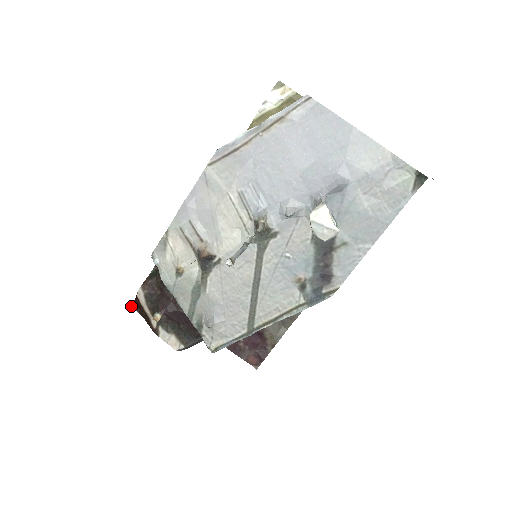
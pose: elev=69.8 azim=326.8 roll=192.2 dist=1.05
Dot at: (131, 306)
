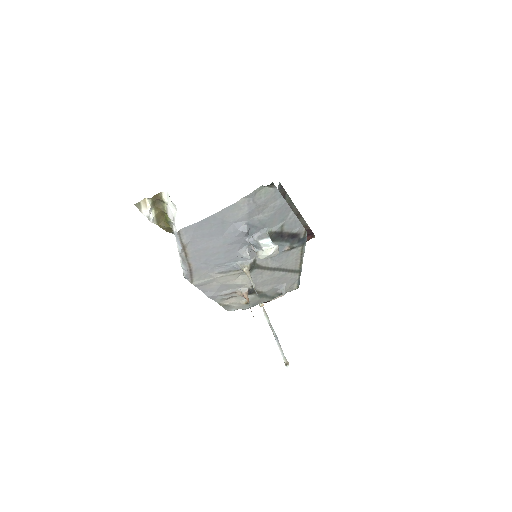
Dot at: occluded
